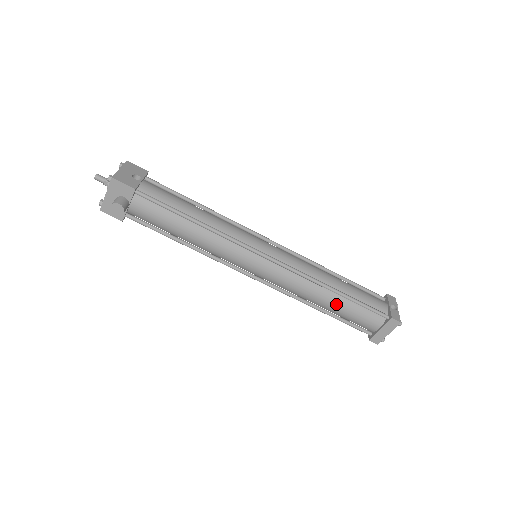
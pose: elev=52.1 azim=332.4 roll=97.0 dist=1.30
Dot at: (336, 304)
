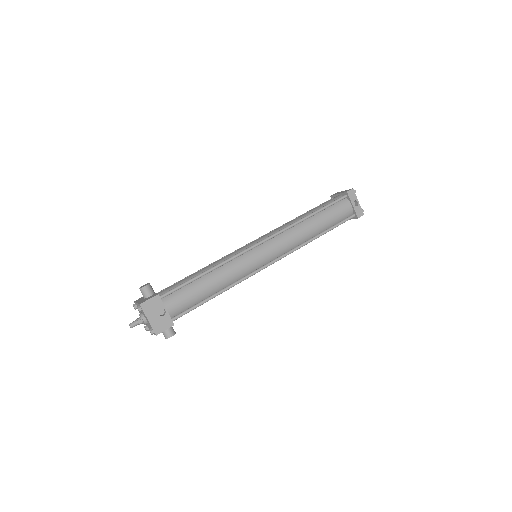
Dot at: occluded
